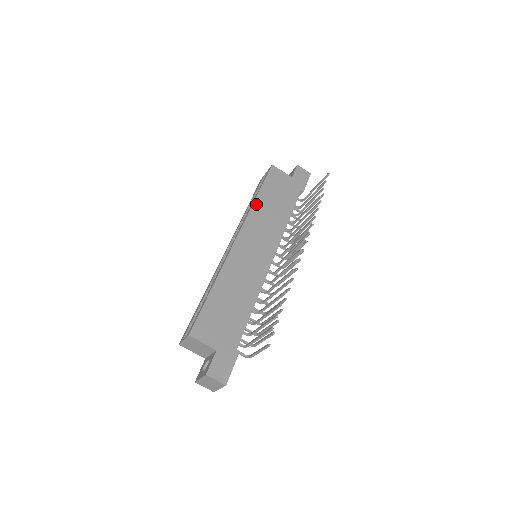
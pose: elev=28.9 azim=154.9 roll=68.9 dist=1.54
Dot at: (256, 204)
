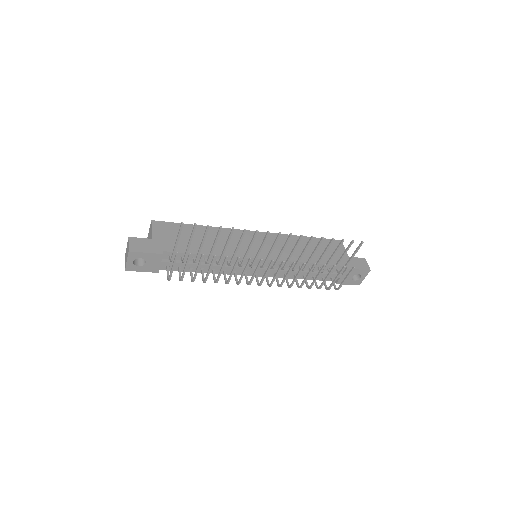
Dot at: (295, 237)
